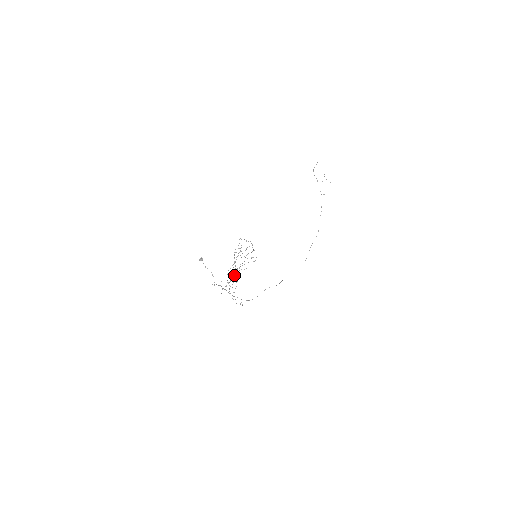
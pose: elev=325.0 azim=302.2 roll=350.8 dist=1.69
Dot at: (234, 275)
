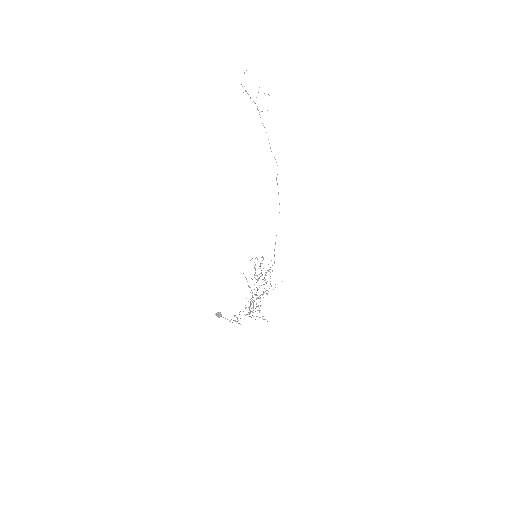
Dot at: (256, 303)
